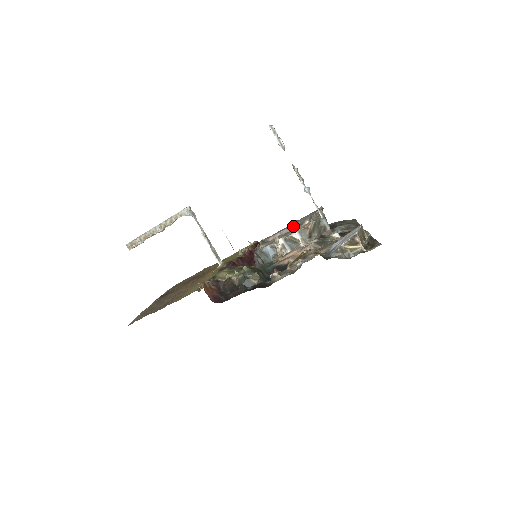
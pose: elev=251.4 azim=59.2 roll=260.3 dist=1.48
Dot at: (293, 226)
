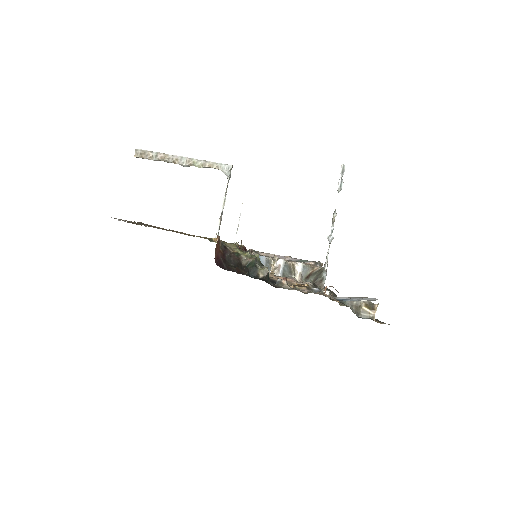
Dot at: (292, 258)
